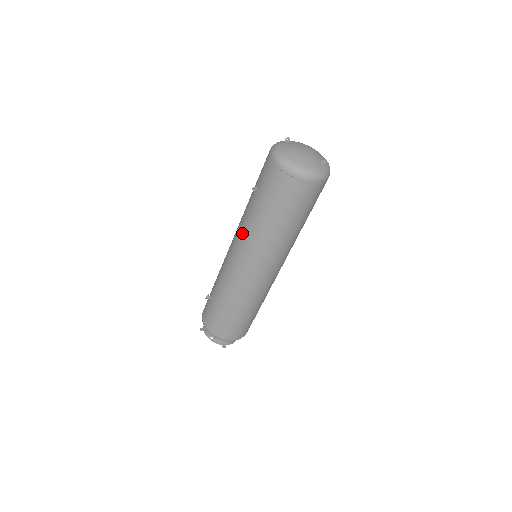
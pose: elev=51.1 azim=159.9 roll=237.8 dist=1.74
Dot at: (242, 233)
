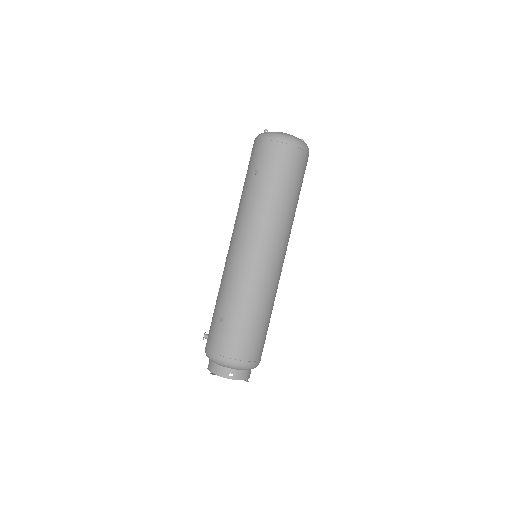
Dot at: (252, 221)
